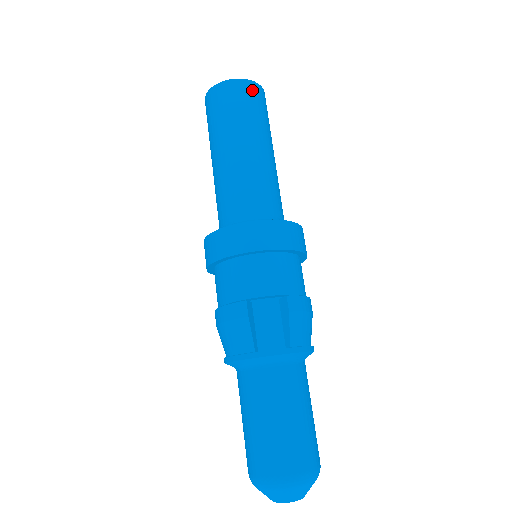
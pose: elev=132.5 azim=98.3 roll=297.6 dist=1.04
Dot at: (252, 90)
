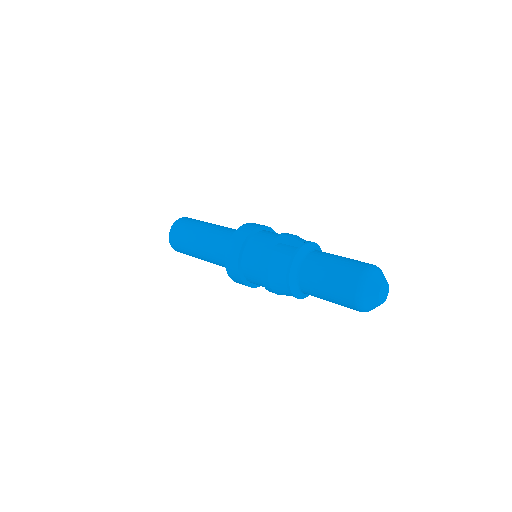
Dot at: (187, 218)
